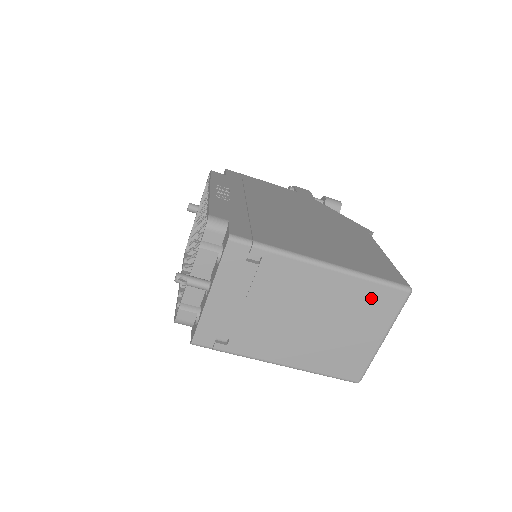
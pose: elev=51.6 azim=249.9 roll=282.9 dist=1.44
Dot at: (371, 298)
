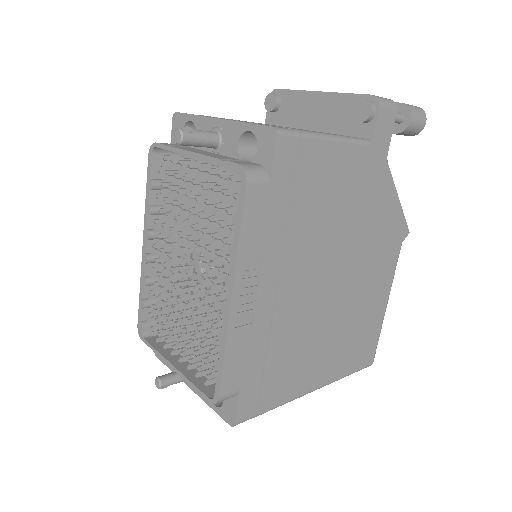
Dot at: occluded
